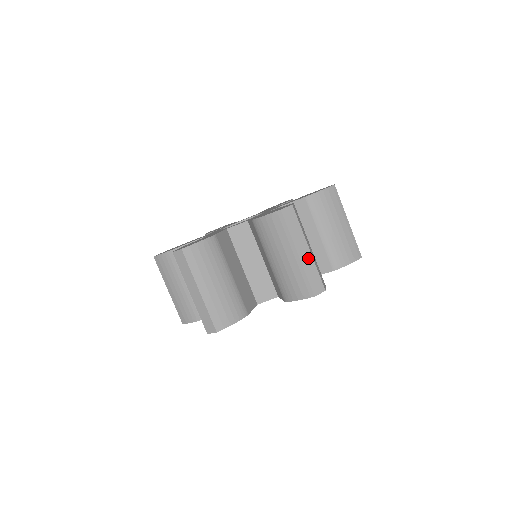
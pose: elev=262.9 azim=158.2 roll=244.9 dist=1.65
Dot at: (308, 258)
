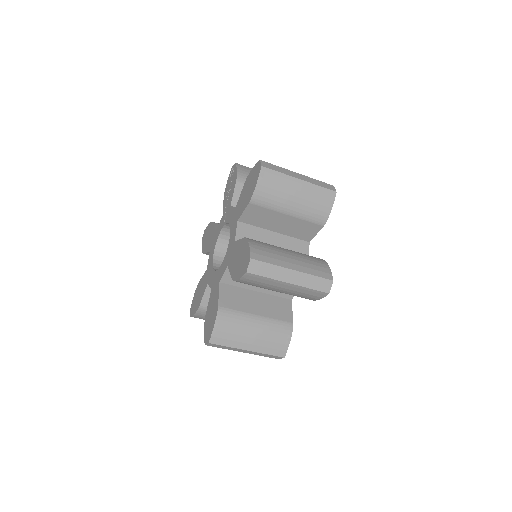
Dot at: (253, 352)
